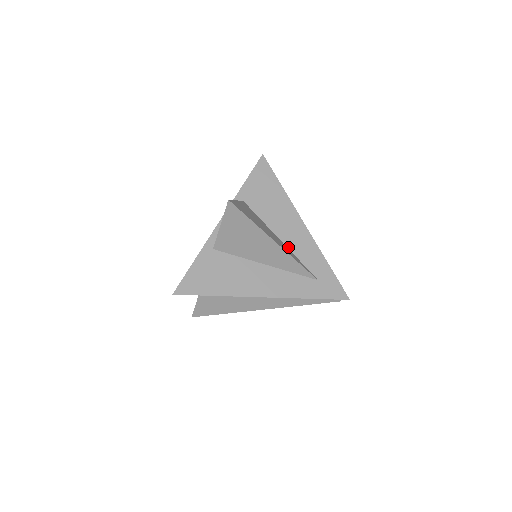
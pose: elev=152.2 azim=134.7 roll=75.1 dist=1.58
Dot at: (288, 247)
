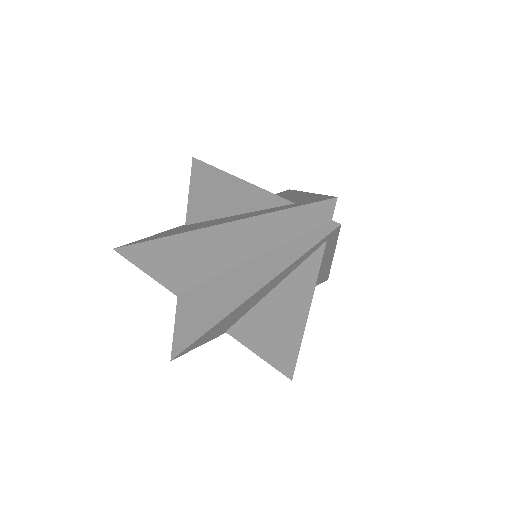
Dot at: occluded
